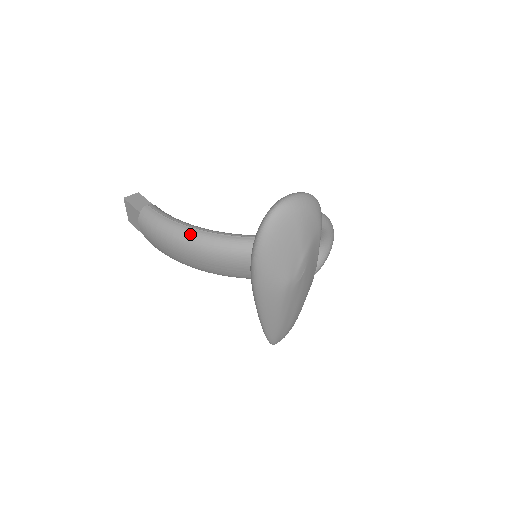
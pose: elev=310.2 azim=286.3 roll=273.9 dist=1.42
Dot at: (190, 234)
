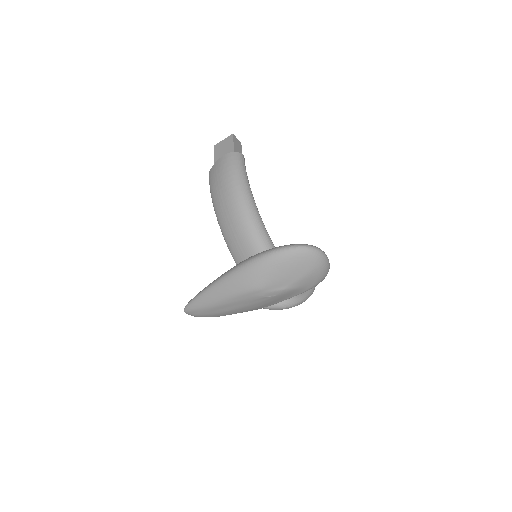
Dot at: (248, 198)
